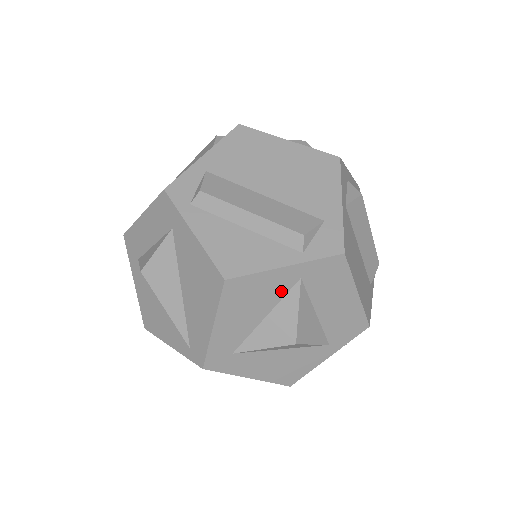
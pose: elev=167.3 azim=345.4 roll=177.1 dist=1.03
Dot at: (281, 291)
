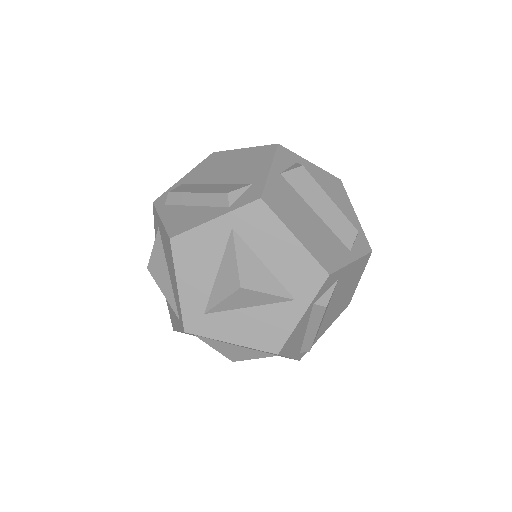
Dot at: (221, 244)
